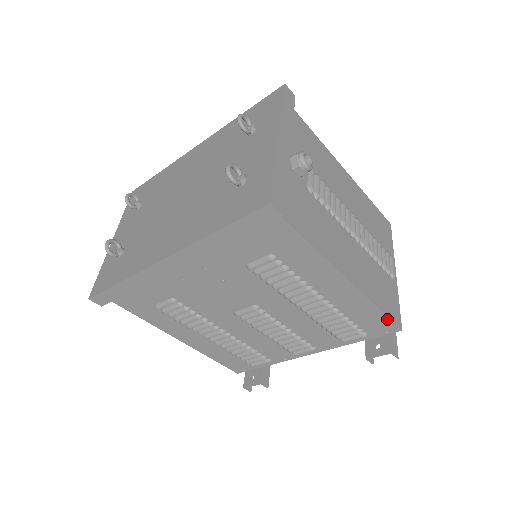
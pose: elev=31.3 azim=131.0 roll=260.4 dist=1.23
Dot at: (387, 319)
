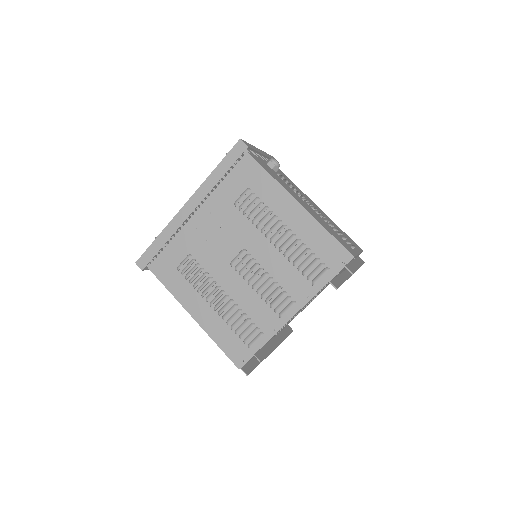
Dot at: (338, 244)
